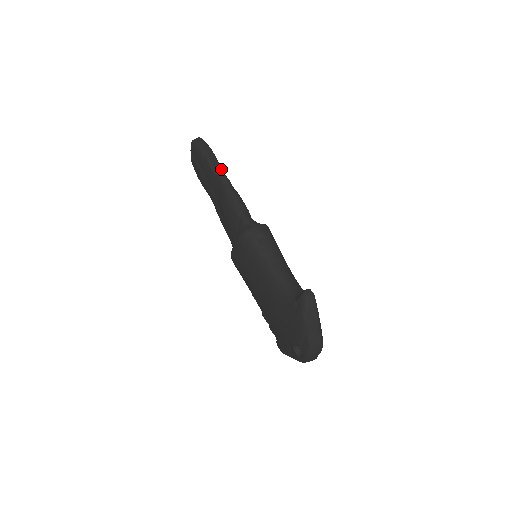
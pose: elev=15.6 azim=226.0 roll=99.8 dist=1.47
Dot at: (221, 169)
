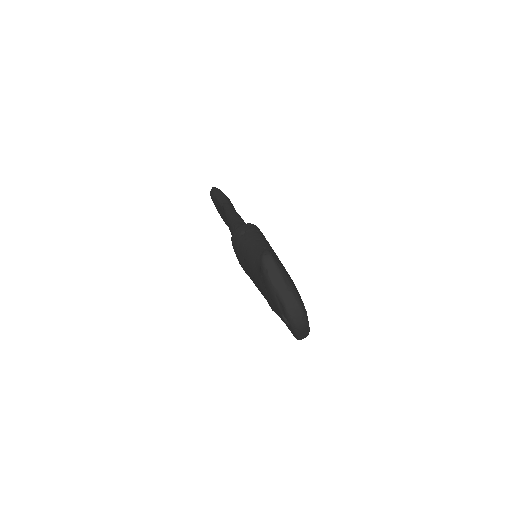
Dot at: (227, 201)
